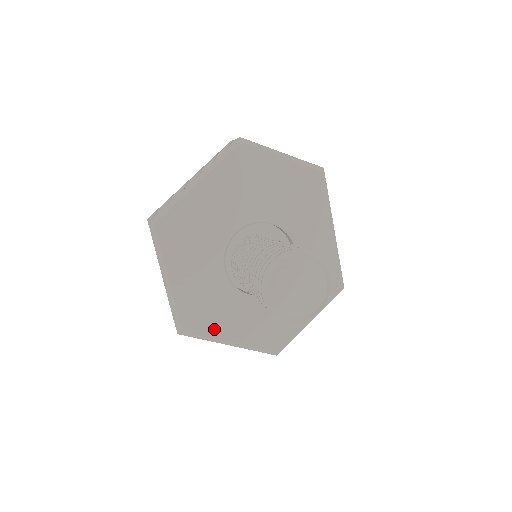
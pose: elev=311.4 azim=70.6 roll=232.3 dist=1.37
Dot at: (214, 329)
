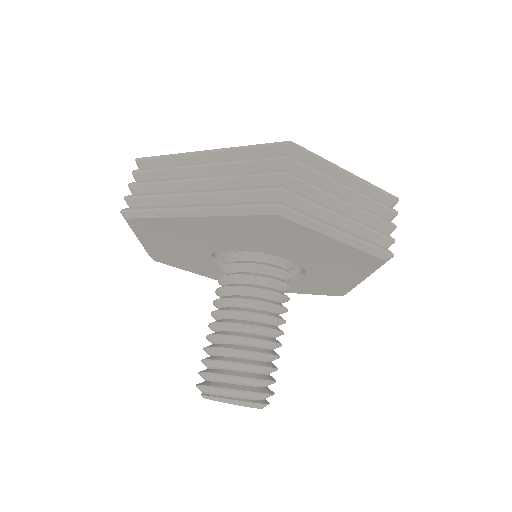
Dot at: (189, 269)
